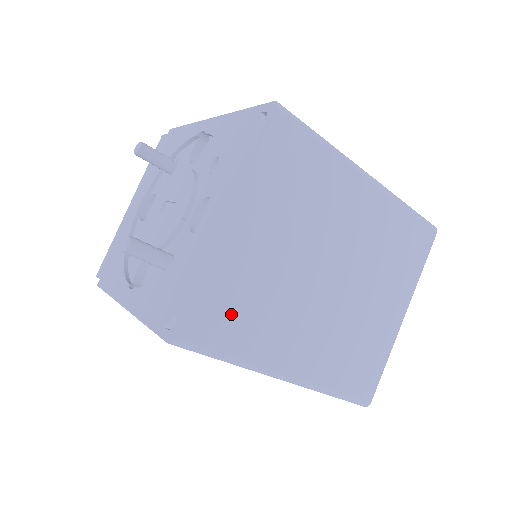
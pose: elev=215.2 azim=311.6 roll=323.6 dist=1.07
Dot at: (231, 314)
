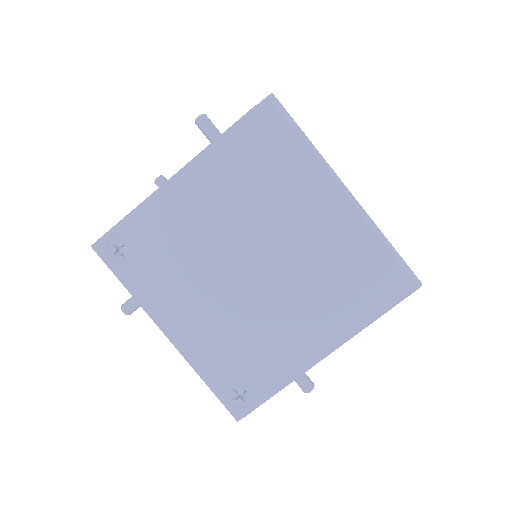
Dot at: occluded
